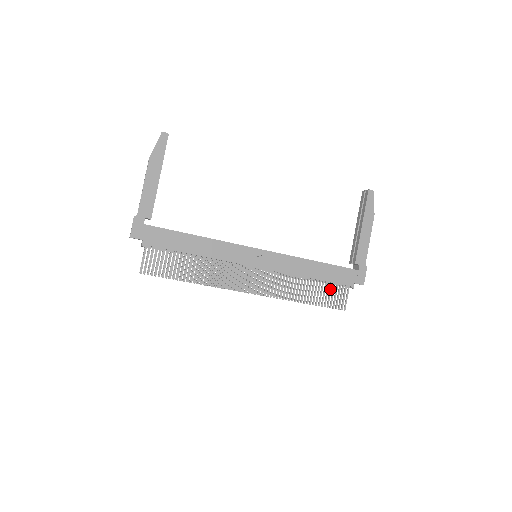
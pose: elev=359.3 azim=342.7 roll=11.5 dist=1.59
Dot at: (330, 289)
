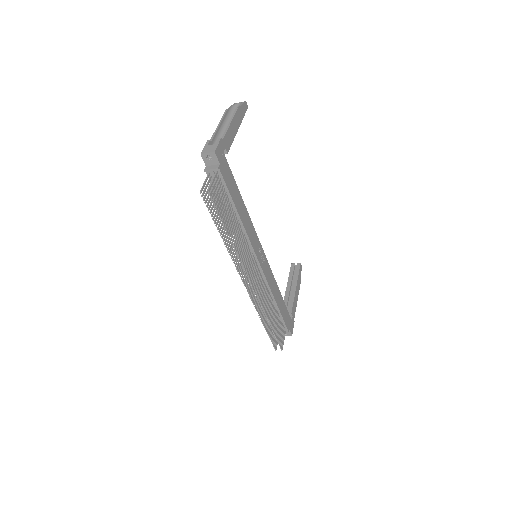
Dot at: (280, 324)
